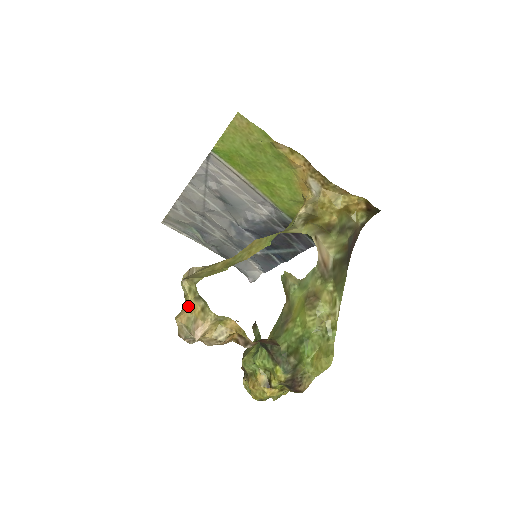
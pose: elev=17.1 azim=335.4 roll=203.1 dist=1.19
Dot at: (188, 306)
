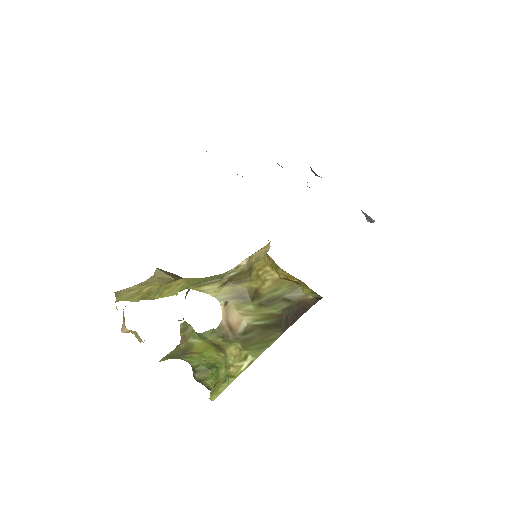
Dot at: occluded
